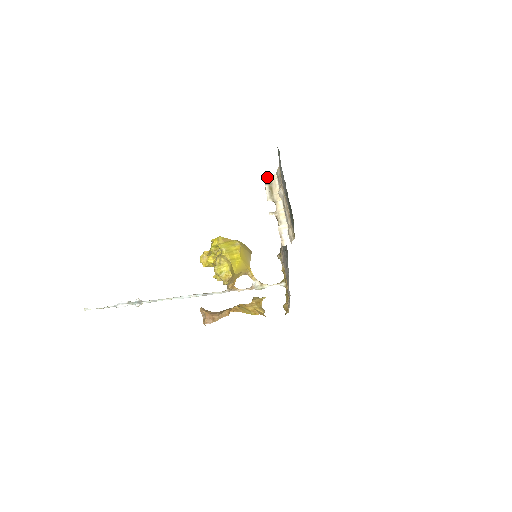
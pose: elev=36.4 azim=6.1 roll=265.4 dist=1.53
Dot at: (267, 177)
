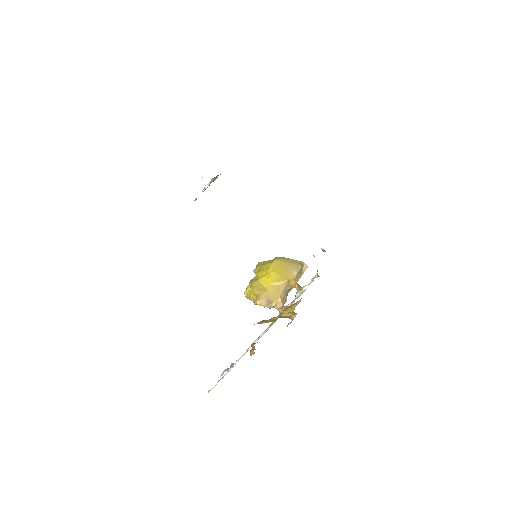
Dot at: occluded
